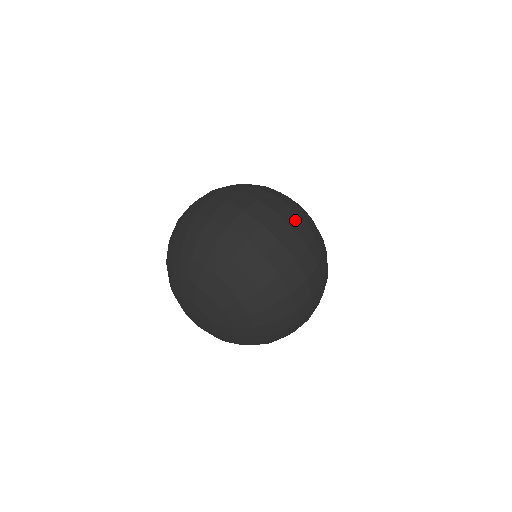
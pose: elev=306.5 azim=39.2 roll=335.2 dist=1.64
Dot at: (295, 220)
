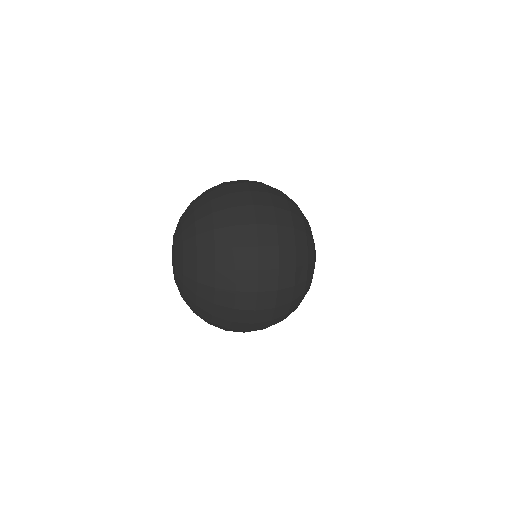
Dot at: (278, 195)
